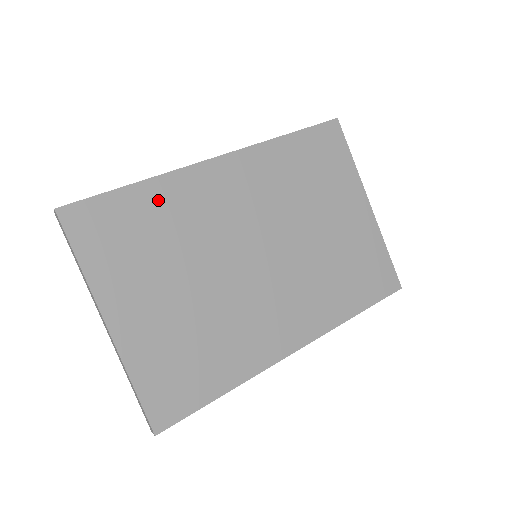
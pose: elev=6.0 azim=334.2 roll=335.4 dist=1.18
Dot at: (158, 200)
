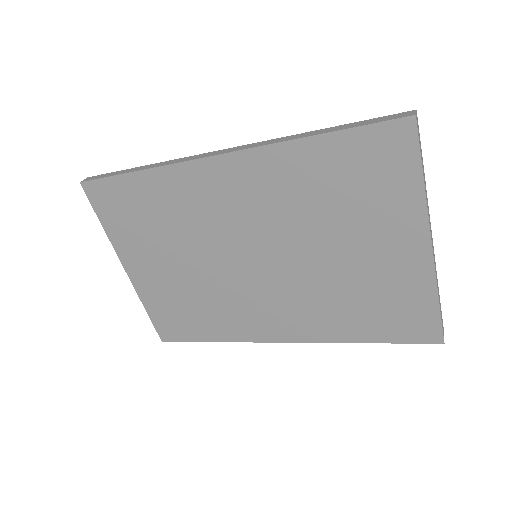
Dot at: (157, 190)
